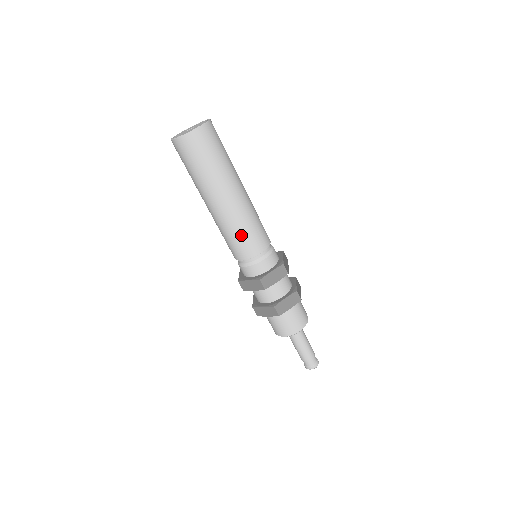
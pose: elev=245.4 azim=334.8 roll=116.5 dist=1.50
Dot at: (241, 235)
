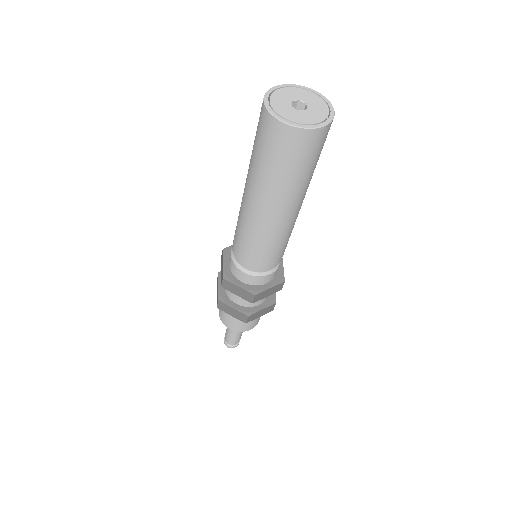
Dot at: (242, 239)
